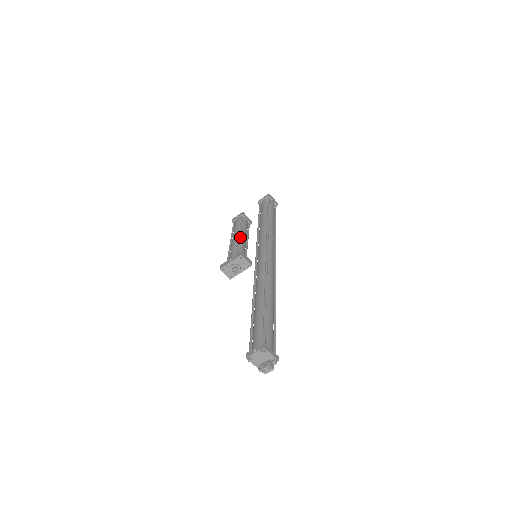
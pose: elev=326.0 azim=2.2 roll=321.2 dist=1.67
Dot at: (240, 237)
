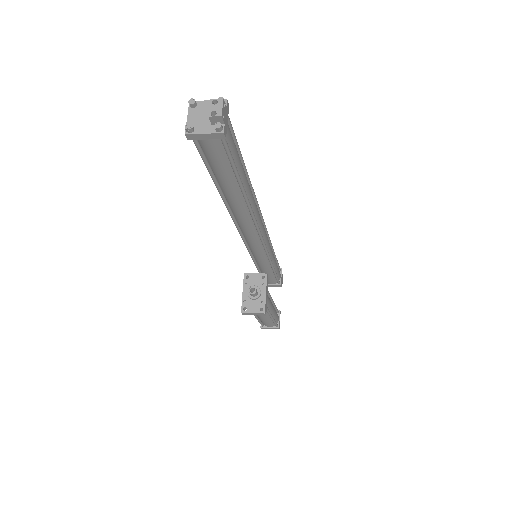
Dot at: occluded
